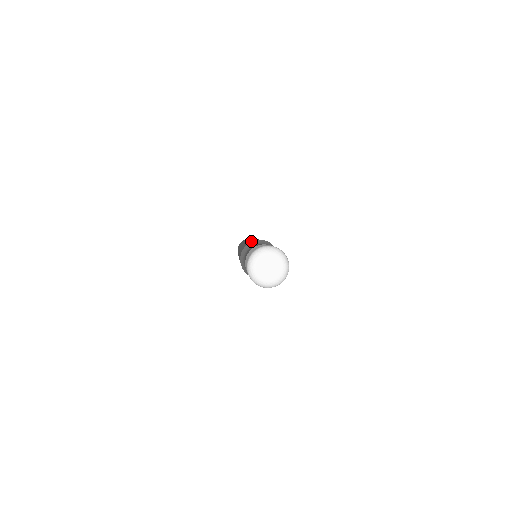
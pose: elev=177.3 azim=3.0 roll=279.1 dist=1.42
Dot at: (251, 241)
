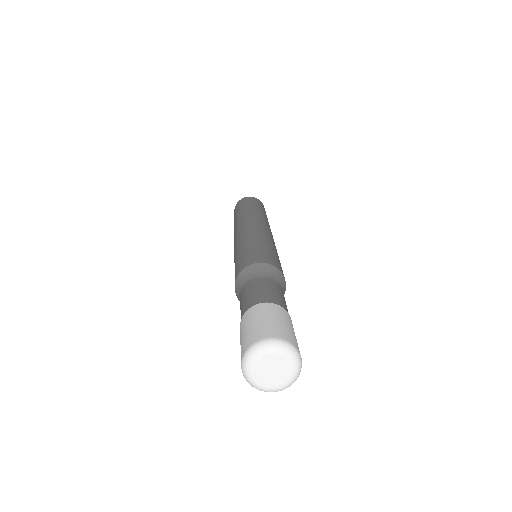
Dot at: (236, 274)
